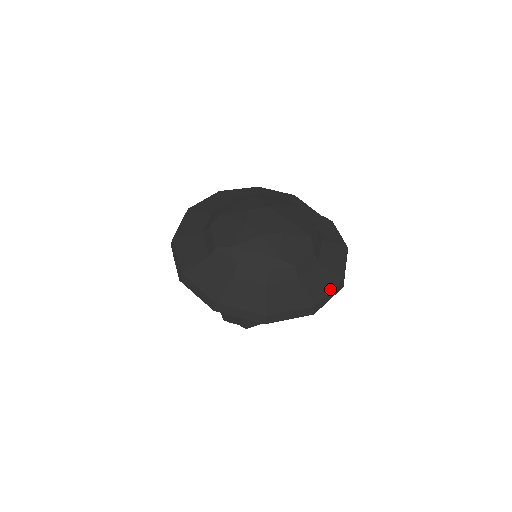
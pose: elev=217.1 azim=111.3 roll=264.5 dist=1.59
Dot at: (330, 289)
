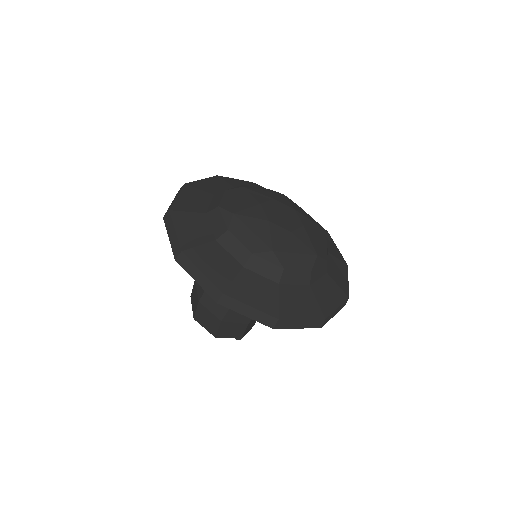
Dot at: (347, 277)
